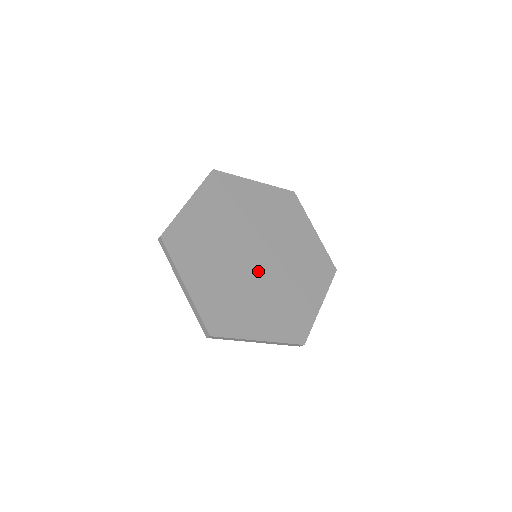
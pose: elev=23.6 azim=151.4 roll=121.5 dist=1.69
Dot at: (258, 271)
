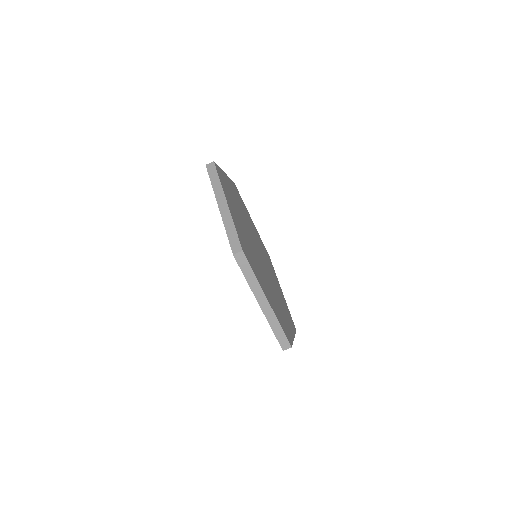
Dot at: occluded
